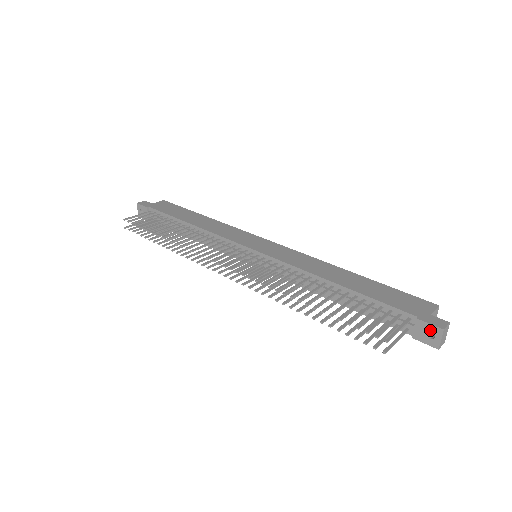
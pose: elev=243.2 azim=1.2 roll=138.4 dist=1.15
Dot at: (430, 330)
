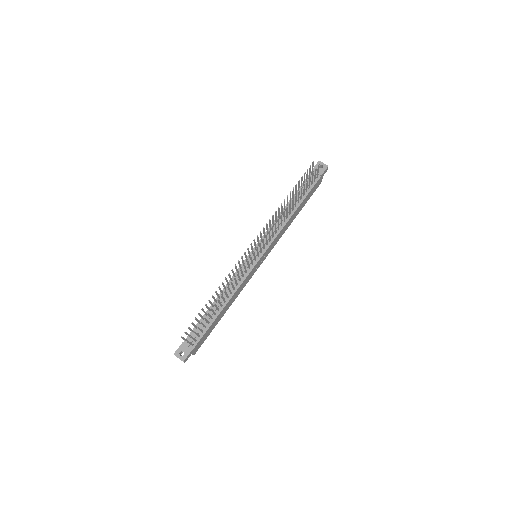
Dot at: occluded
